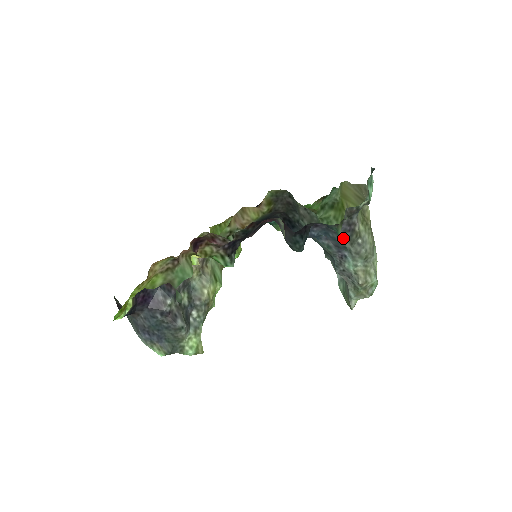
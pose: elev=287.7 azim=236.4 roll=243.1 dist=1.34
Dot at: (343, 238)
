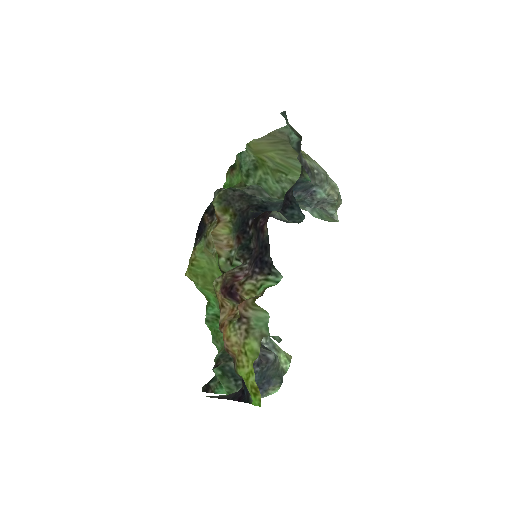
Dot at: (308, 181)
